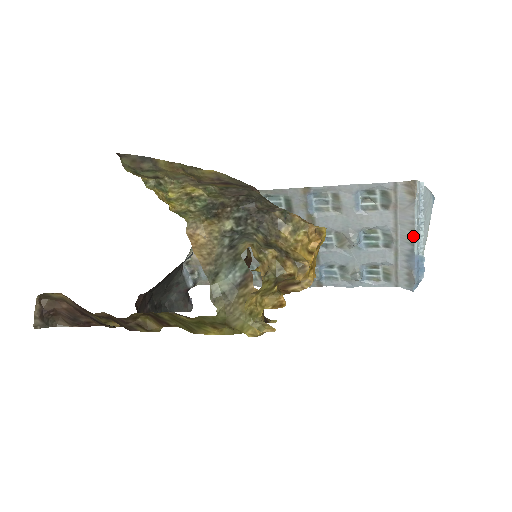
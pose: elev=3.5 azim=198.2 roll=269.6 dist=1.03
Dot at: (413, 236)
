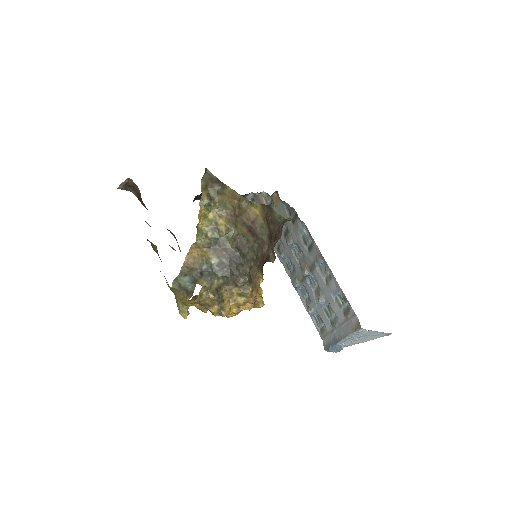
Dot at: (342, 338)
